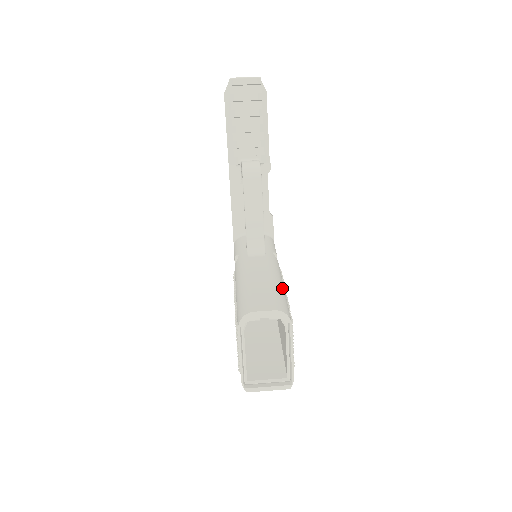
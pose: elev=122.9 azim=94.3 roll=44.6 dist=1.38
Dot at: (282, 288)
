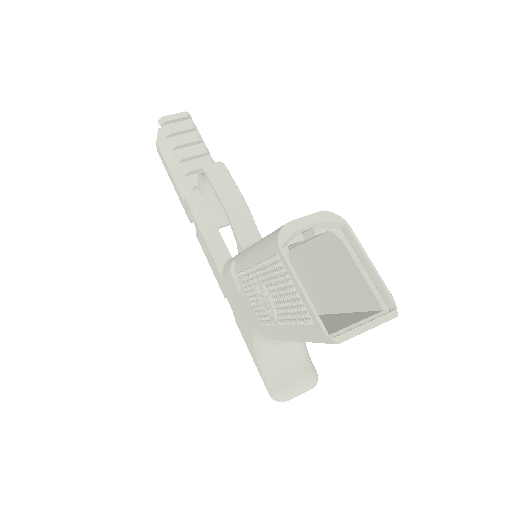
Dot at: occluded
